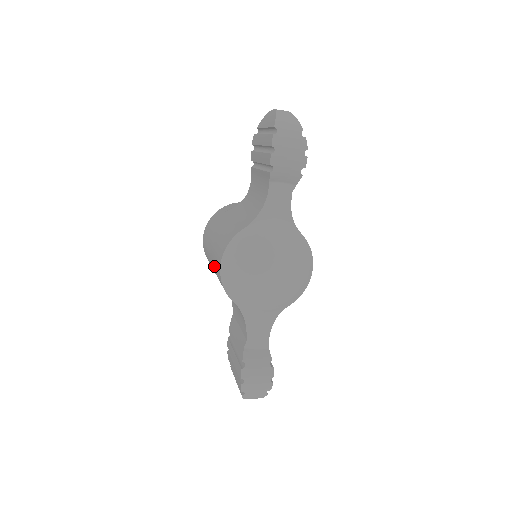
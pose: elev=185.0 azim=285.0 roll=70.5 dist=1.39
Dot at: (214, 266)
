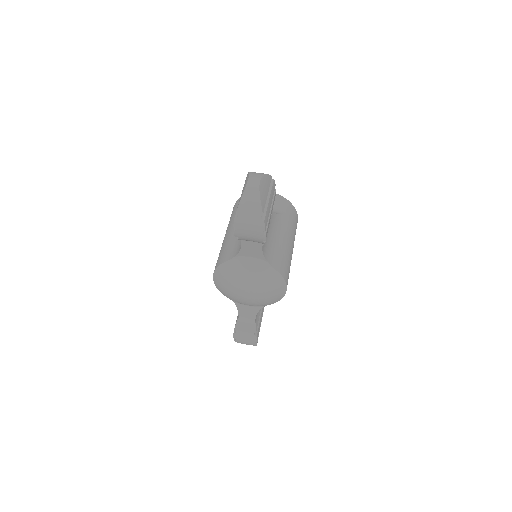
Dot at: occluded
